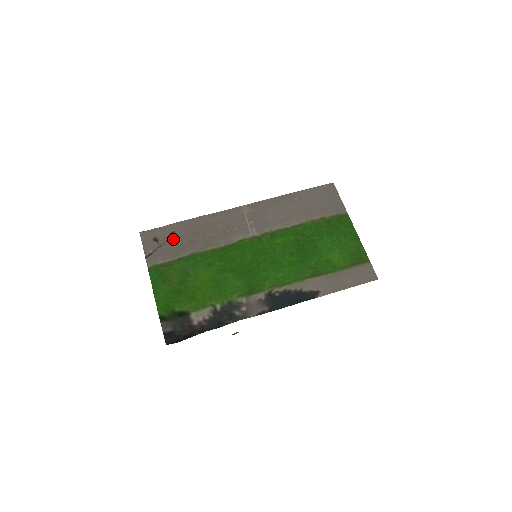
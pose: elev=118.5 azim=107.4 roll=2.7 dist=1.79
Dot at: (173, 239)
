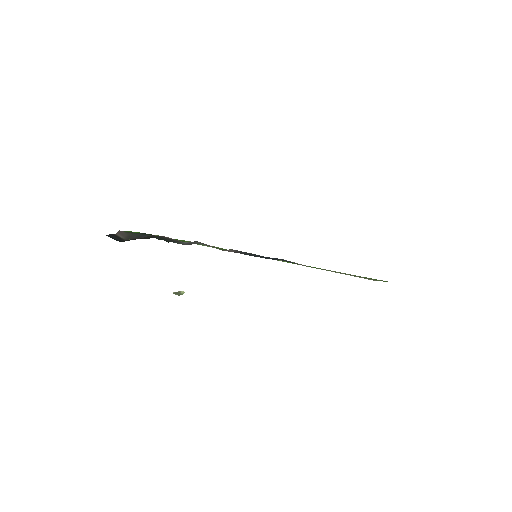
Dot at: occluded
